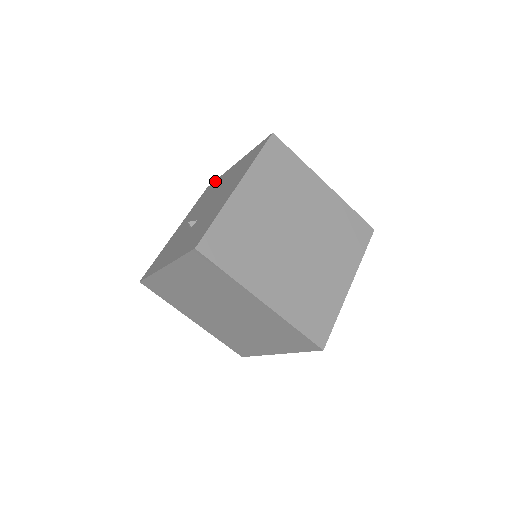
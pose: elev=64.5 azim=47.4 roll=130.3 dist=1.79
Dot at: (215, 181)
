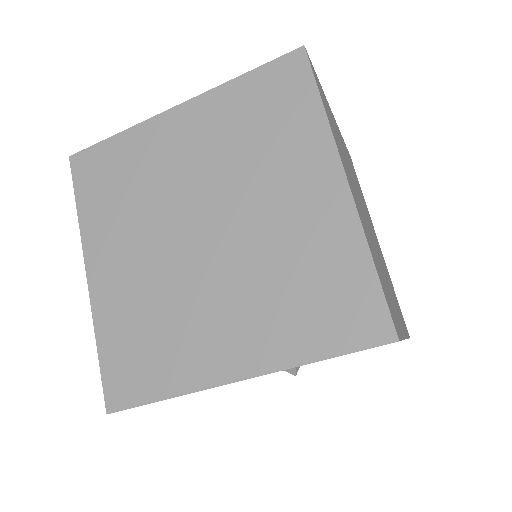
Dot at: occluded
